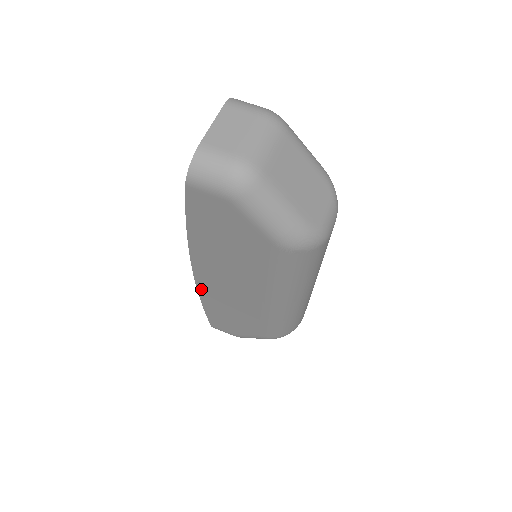
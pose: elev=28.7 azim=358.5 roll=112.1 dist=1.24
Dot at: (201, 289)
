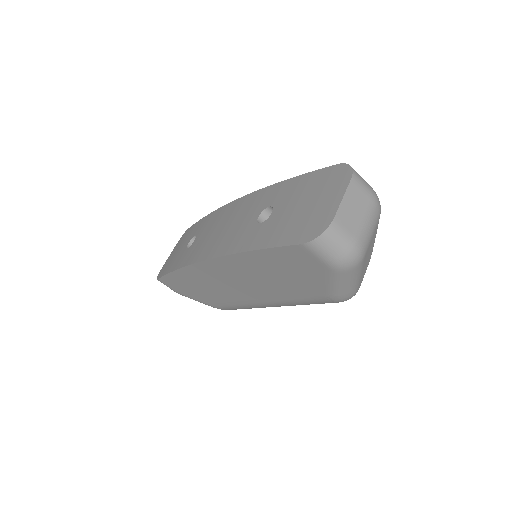
Dot at: (192, 268)
